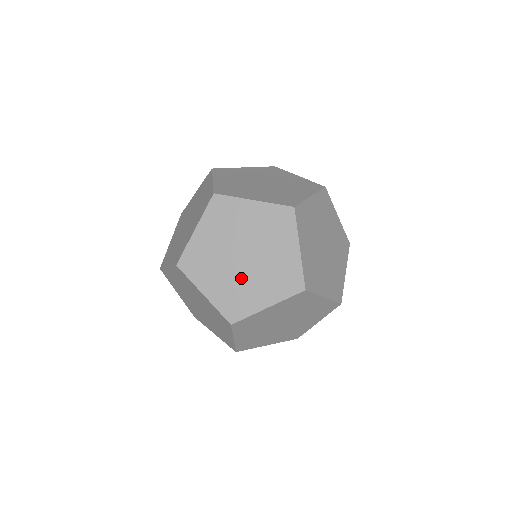
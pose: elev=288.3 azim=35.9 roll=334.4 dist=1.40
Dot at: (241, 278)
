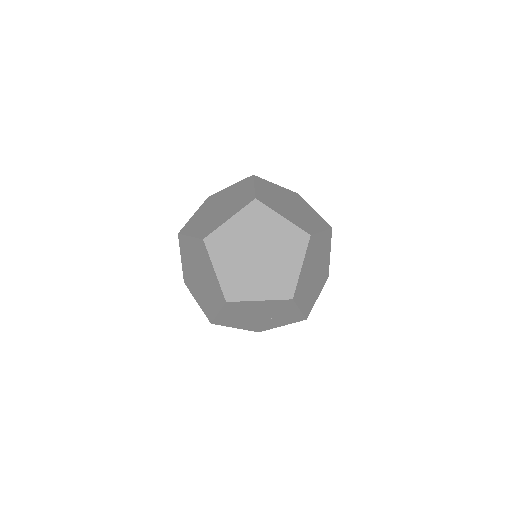
Dot at: (270, 268)
